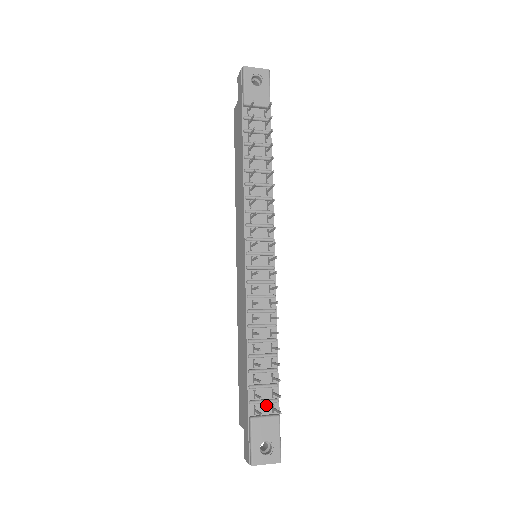
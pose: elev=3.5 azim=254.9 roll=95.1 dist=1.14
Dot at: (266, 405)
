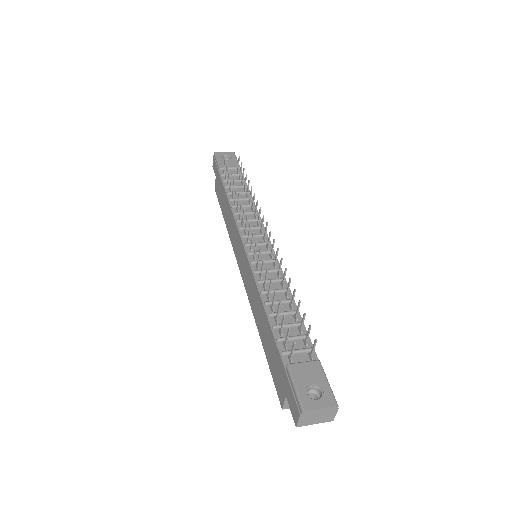
Dot at: (301, 355)
